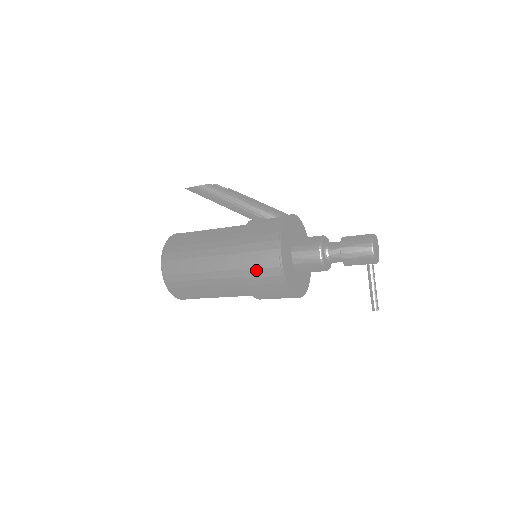
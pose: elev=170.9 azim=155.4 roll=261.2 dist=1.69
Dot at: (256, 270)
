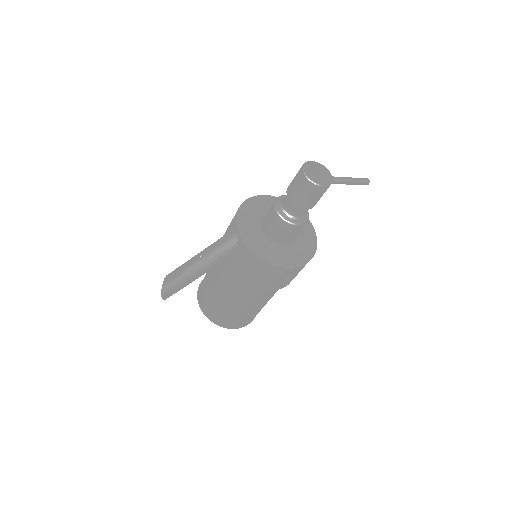
Dot at: (284, 282)
